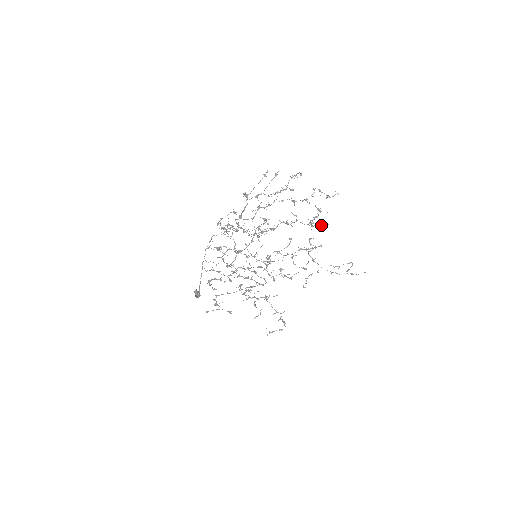
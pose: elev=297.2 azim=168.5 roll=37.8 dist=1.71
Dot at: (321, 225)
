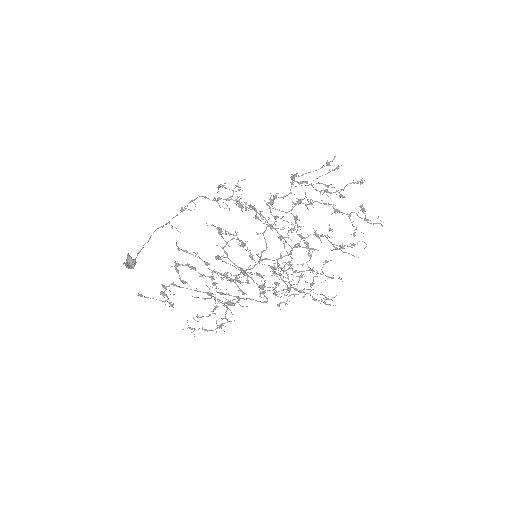
Dot at: (349, 253)
